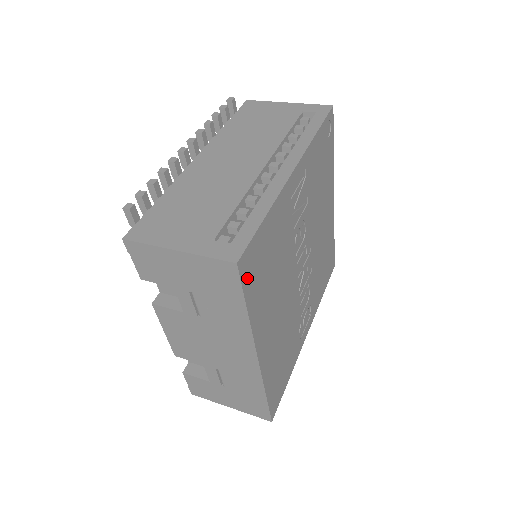
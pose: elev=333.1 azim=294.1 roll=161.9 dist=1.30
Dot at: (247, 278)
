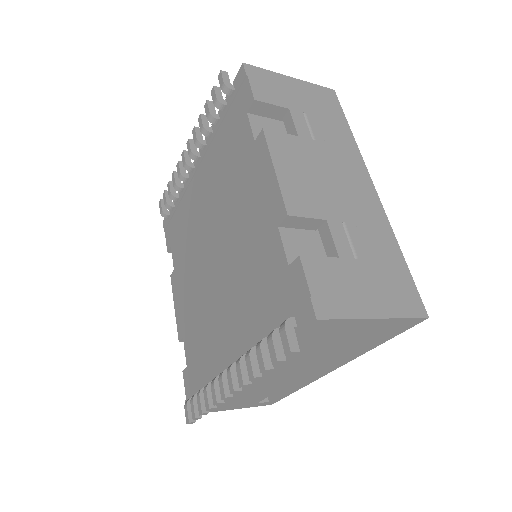
Dot at: occluded
